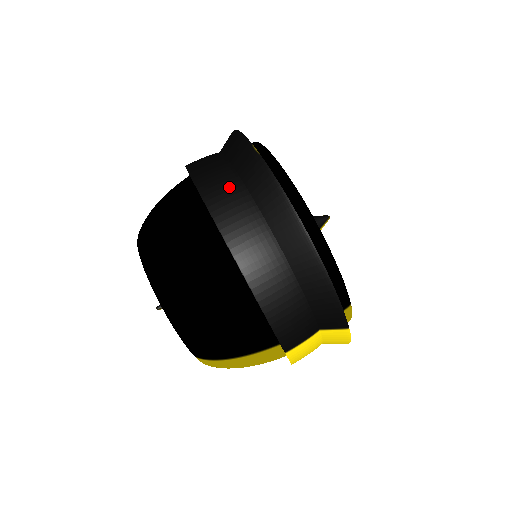
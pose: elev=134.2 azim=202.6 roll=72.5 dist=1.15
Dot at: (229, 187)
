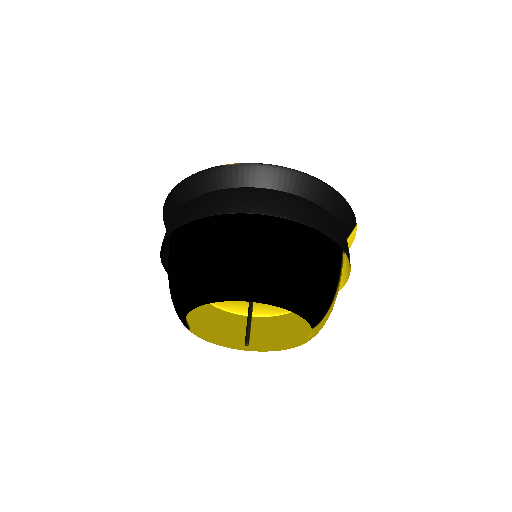
Dot at: (244, 195)
